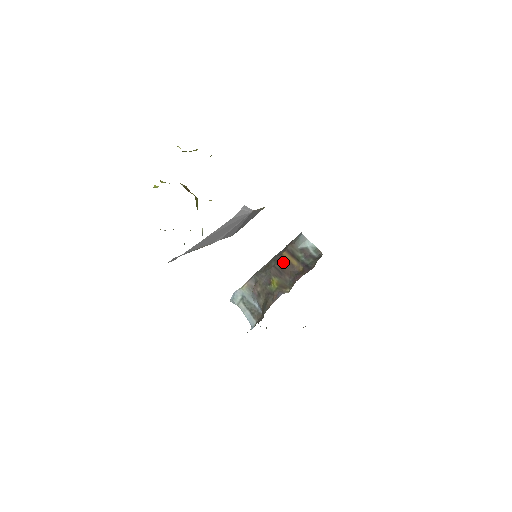
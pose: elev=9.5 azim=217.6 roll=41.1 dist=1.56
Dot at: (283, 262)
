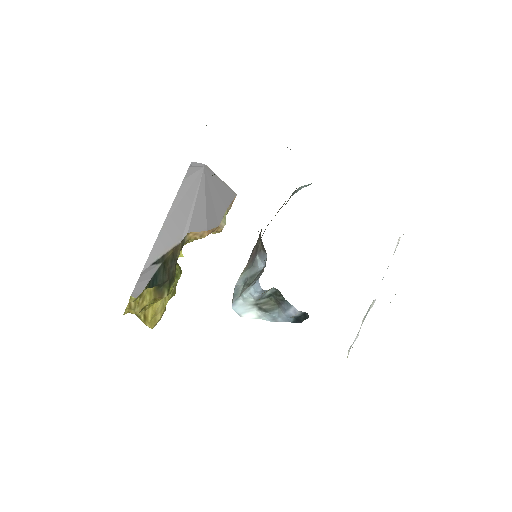
Dot at: (277, 212)
